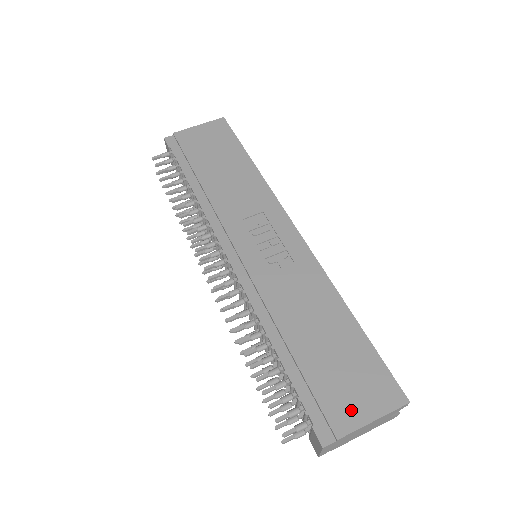
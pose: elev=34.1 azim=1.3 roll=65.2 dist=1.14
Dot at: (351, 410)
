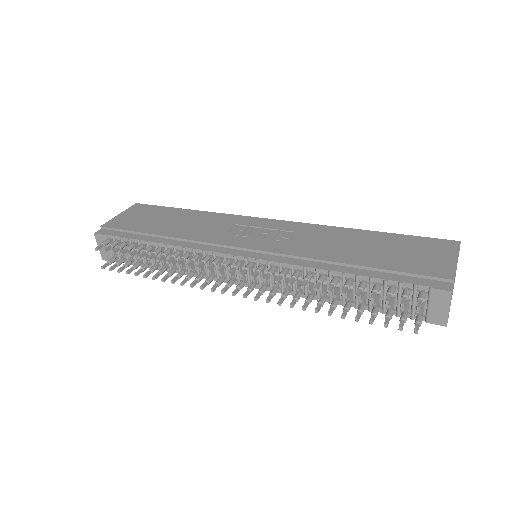
Dot at: (438, 264)
